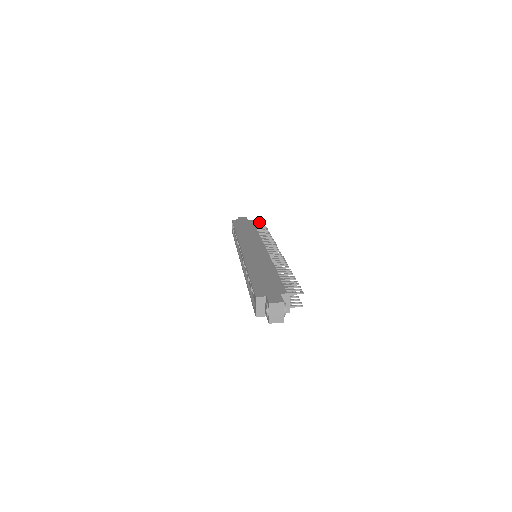
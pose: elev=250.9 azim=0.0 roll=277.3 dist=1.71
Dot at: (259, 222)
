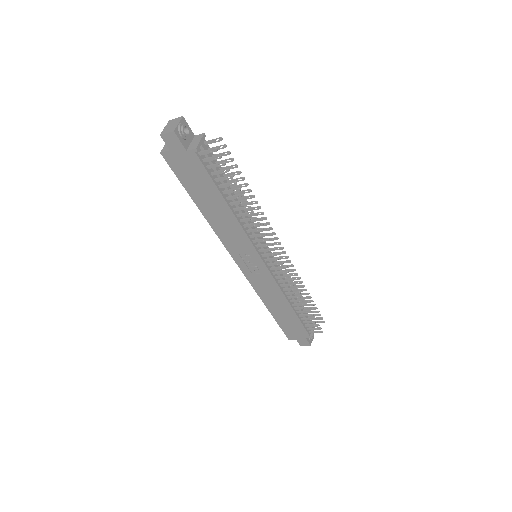
Dot at: (319, 321)
